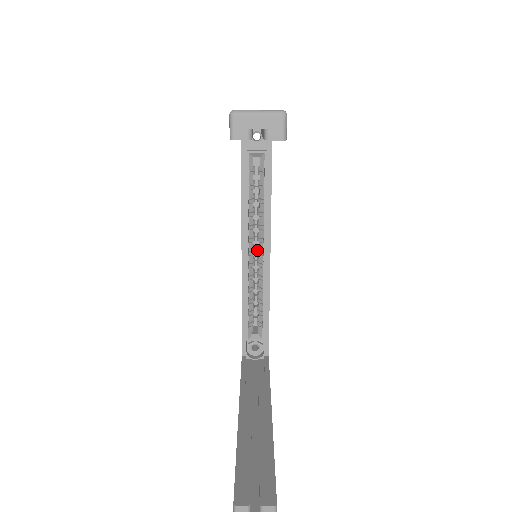
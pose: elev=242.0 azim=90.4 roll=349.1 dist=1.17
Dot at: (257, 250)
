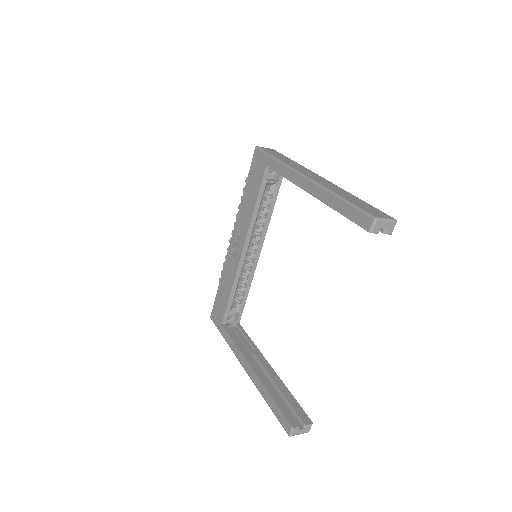
Dot at: (249, 249)
